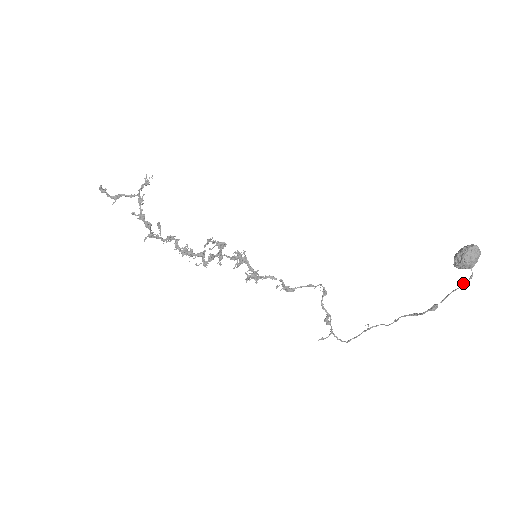
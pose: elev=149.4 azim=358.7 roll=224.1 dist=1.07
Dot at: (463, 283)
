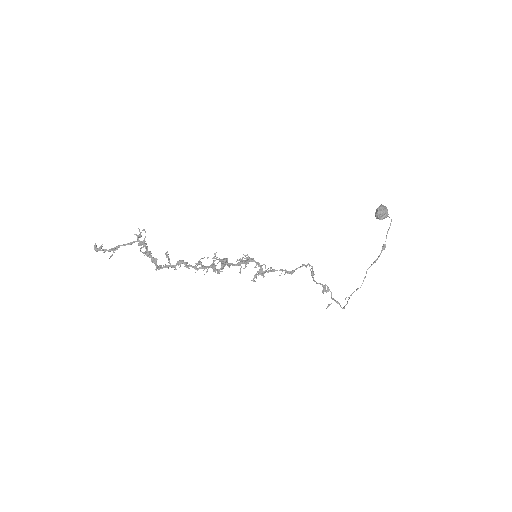
Dot at: (390, 224)
